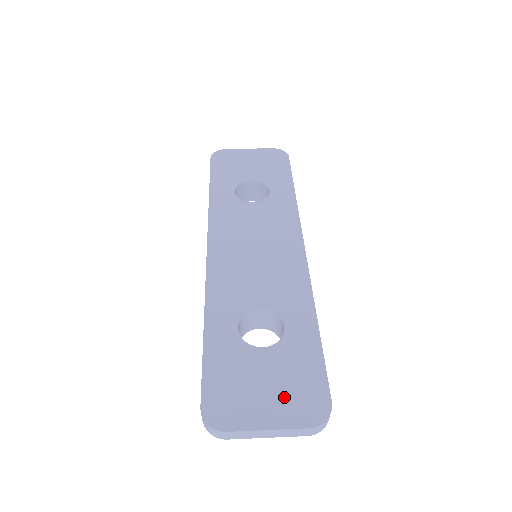
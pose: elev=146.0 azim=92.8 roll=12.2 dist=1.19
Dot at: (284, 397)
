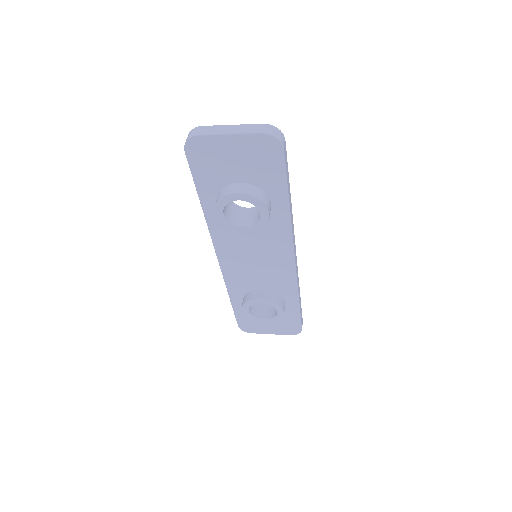
Dot at: occluded
